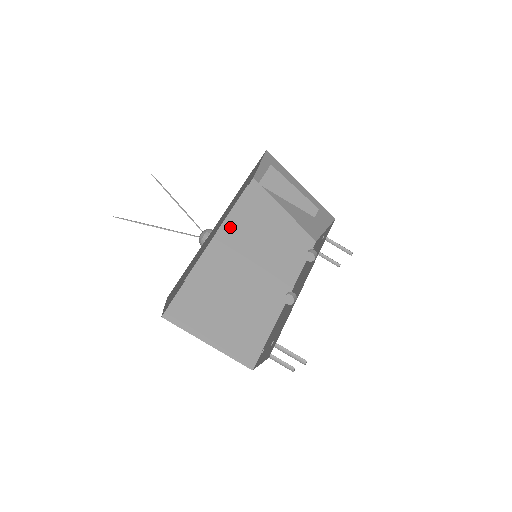
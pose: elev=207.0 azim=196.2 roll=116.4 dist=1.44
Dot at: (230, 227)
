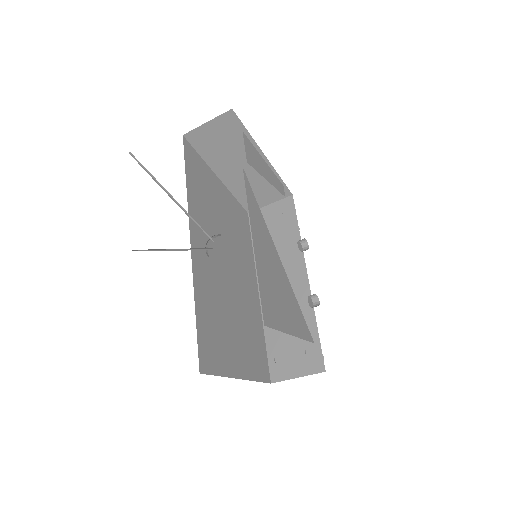
Dot at: (257, 232)
